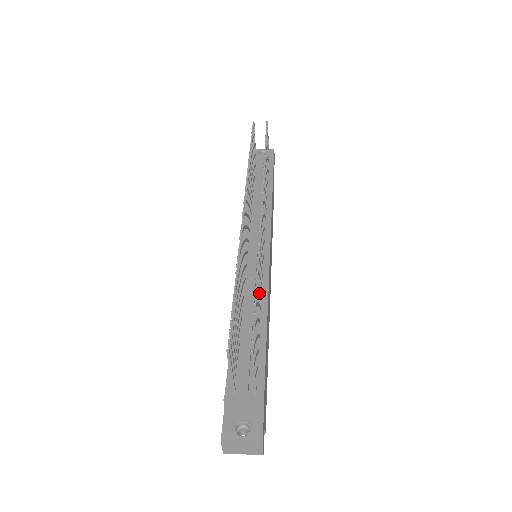
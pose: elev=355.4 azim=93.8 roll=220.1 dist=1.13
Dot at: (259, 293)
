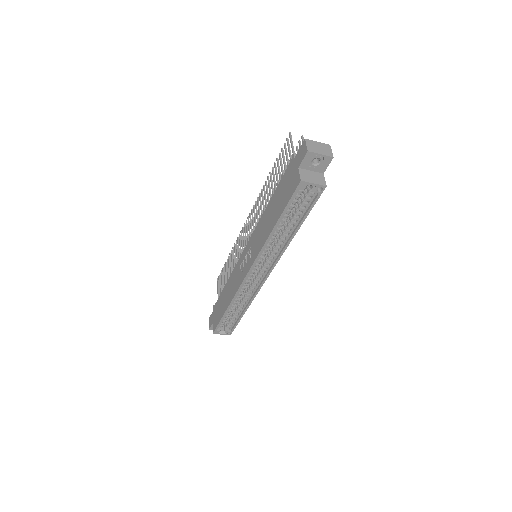
Dot at: occluded
